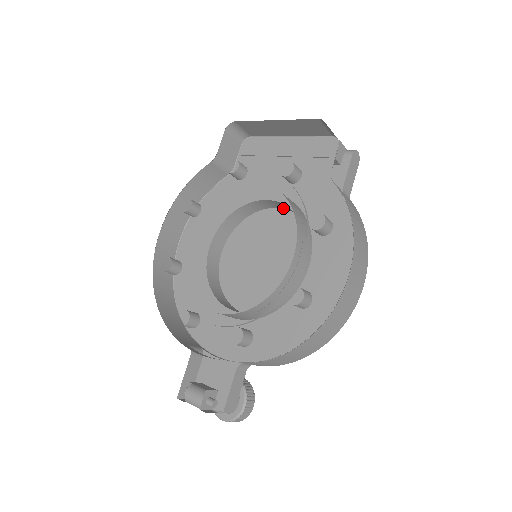
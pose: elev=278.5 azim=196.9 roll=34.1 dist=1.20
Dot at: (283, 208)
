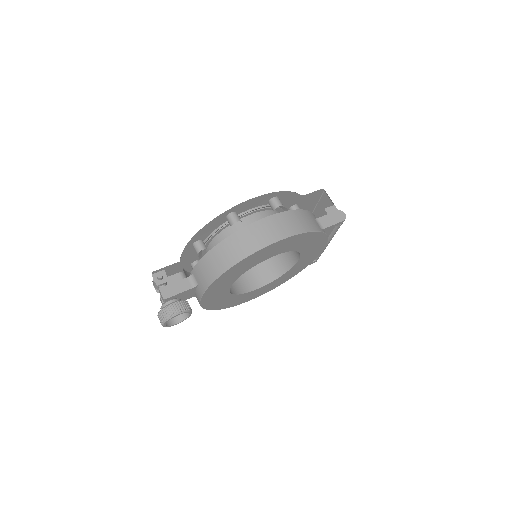
Dot at: occluded
